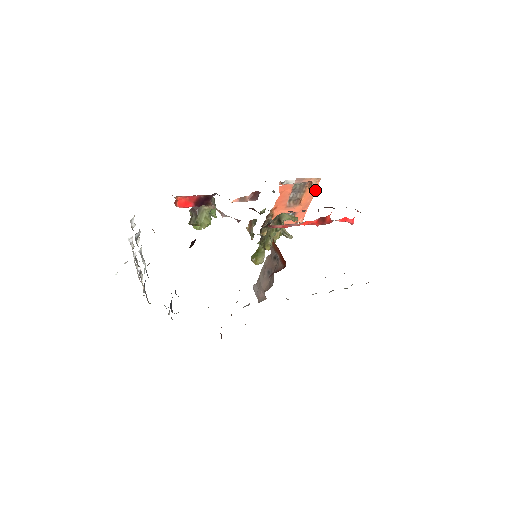
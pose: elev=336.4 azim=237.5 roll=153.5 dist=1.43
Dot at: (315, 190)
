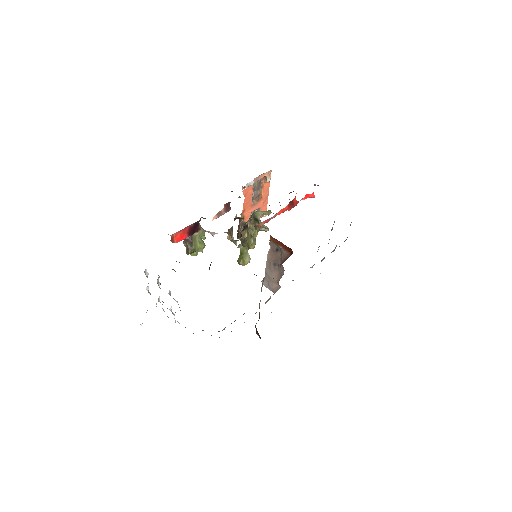
Dot at: (269, 182)
